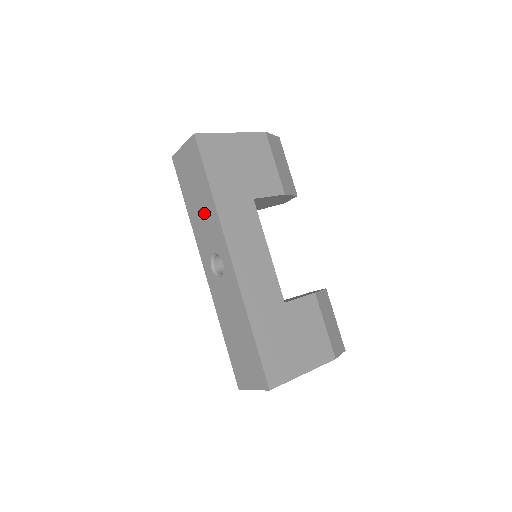
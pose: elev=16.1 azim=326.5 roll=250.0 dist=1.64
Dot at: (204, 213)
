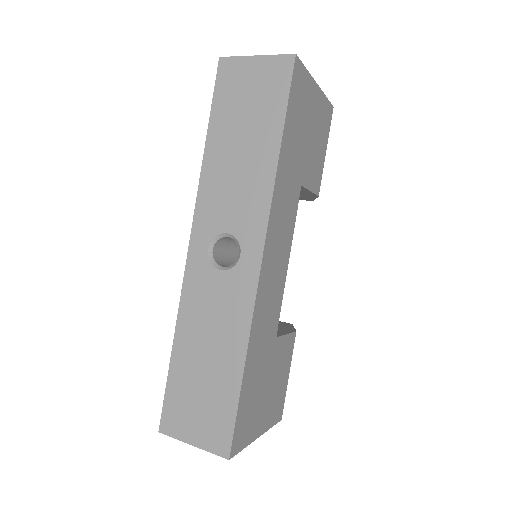
Dot at: (243, 170)
